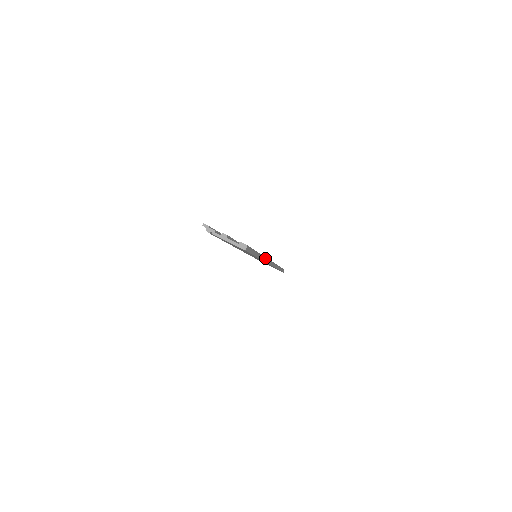
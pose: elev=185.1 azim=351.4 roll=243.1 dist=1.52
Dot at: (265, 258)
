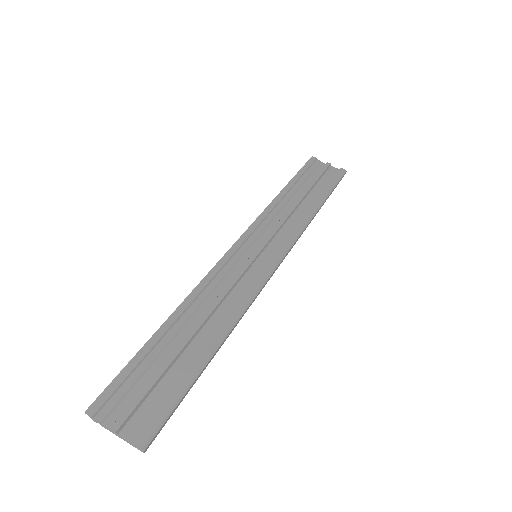
Dot at: (243, 312)
